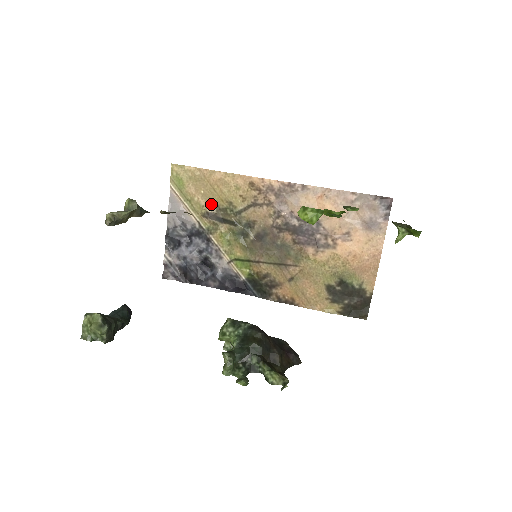
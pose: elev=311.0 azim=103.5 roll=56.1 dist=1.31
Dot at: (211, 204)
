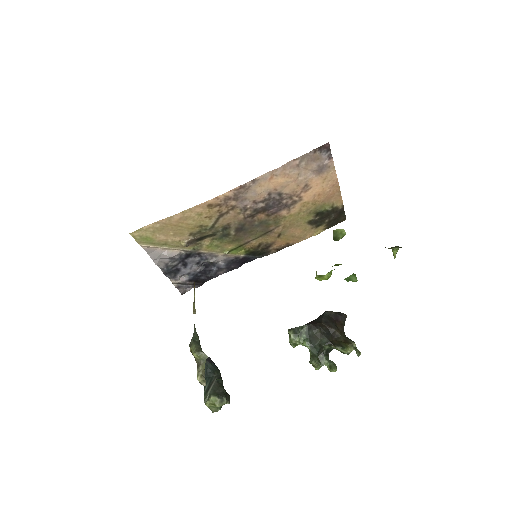
Dot at: (185, 236)
